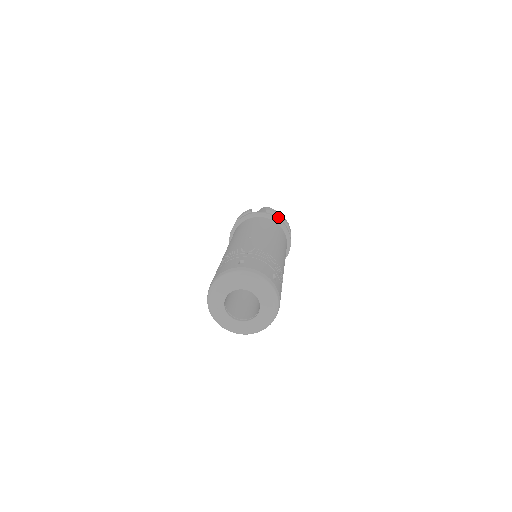
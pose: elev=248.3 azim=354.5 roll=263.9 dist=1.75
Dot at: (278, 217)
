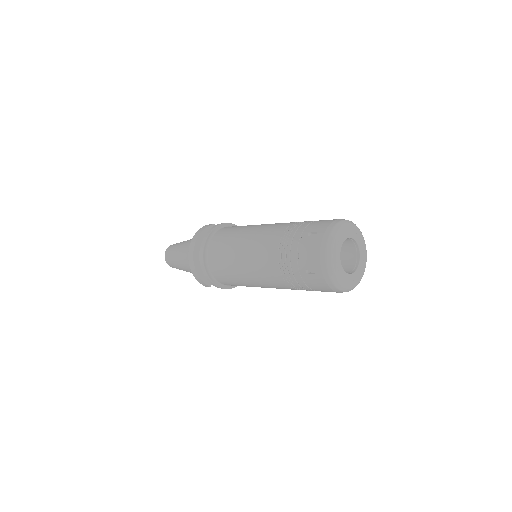
Dot at: occluded
